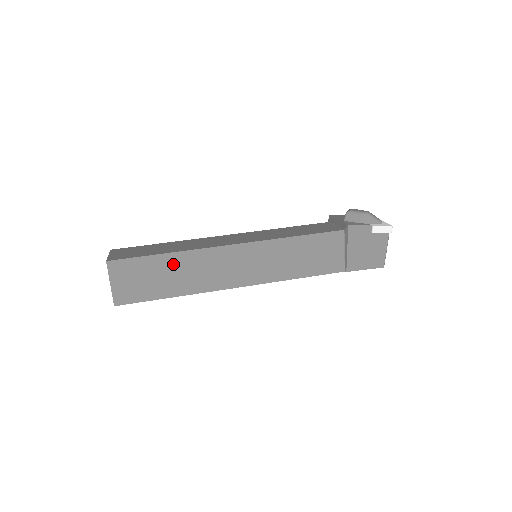
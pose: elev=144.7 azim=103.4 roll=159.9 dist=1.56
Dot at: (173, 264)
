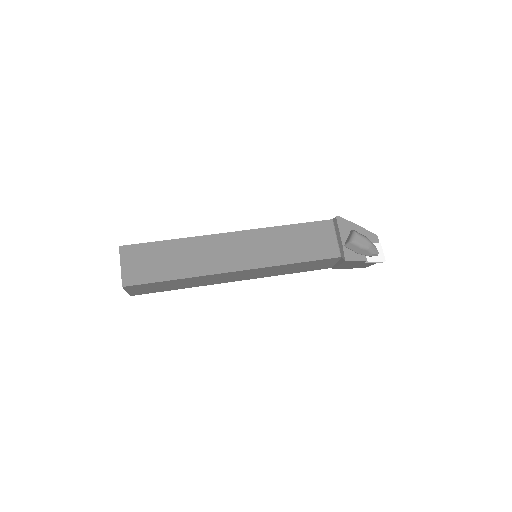
Dot at: (181, 281)
